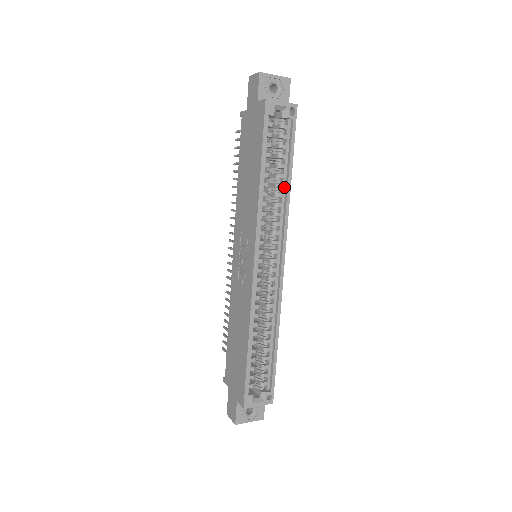
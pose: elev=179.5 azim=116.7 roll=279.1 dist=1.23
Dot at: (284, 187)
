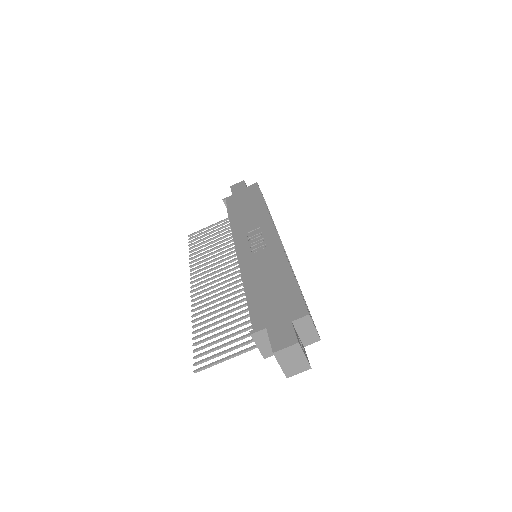
Dot at: occluded
